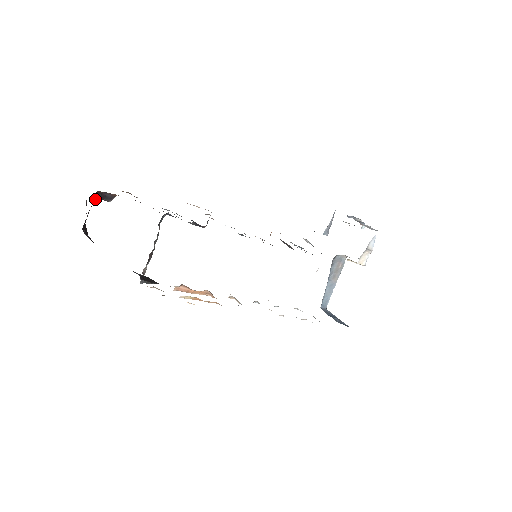
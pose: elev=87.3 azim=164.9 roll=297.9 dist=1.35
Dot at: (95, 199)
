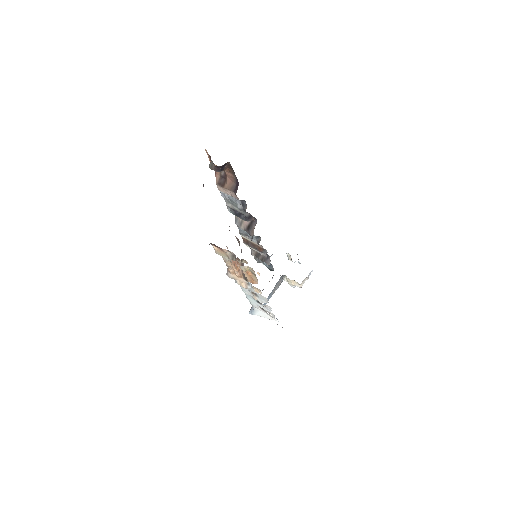
Dot at: (220, 166)
